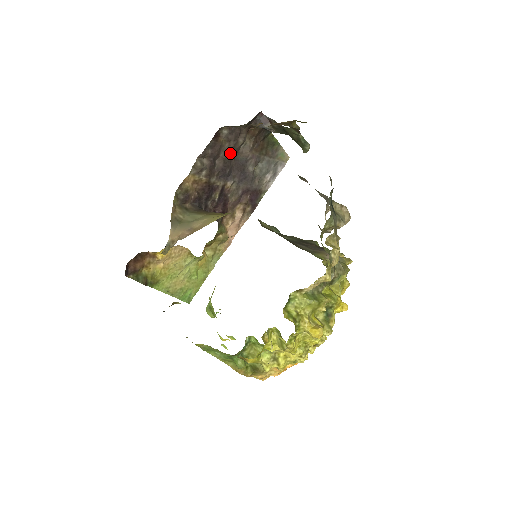
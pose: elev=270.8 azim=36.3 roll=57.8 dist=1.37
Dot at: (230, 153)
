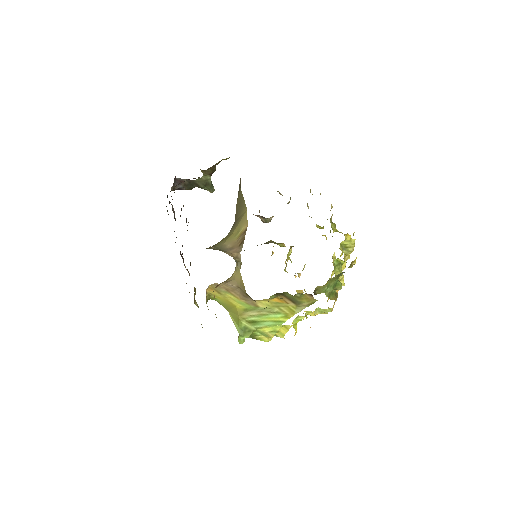
Dot at: occluded
